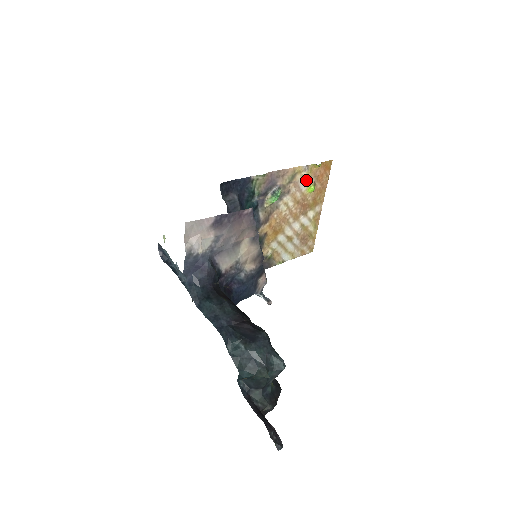
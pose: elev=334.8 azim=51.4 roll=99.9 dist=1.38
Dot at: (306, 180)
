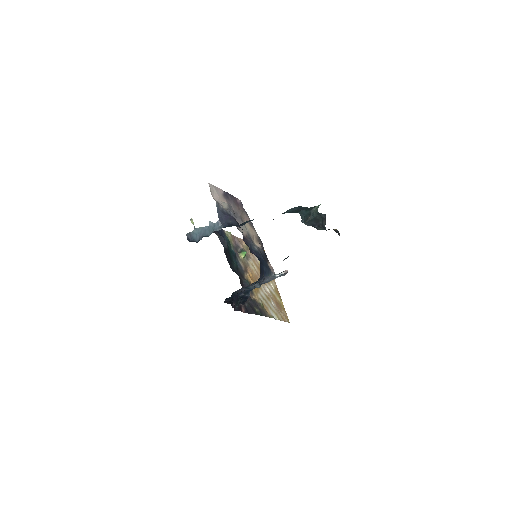
Dot at: occluded
